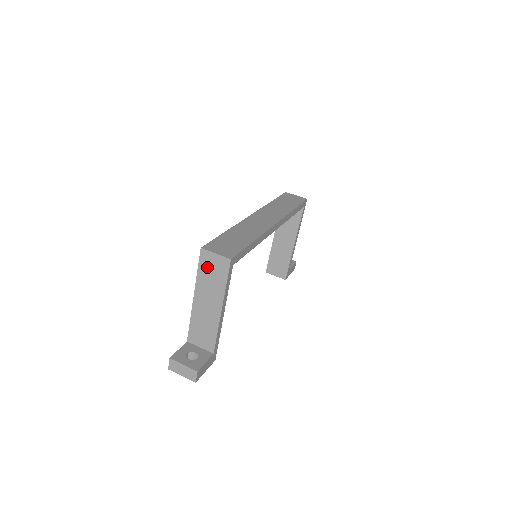
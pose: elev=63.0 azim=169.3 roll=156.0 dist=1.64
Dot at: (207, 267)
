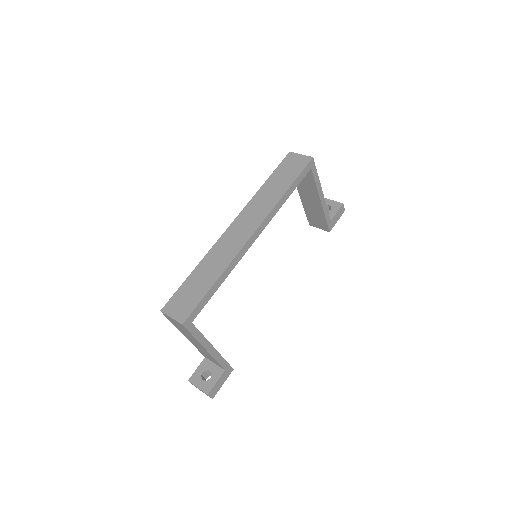
Dot at: (174, 323)
